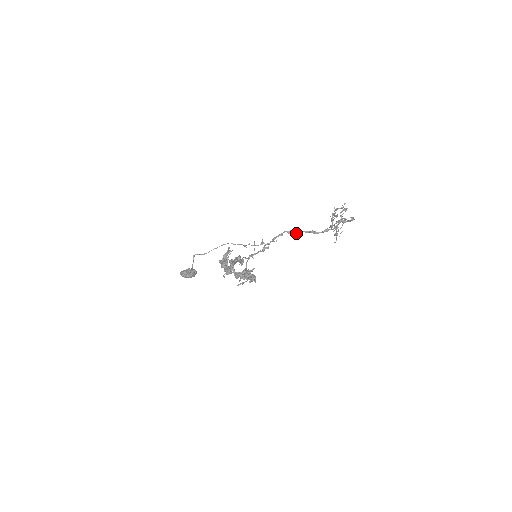
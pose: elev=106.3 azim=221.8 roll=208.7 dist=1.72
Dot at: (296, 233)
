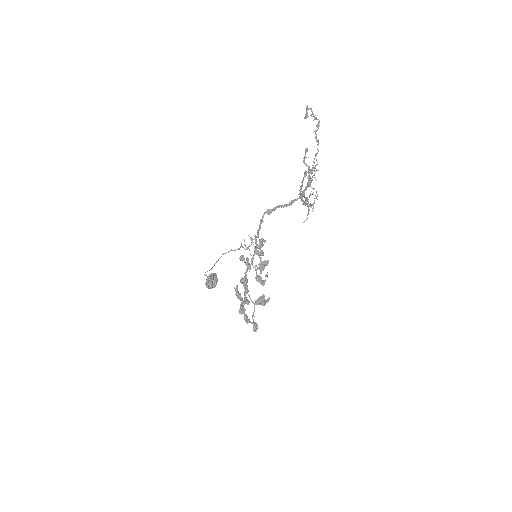
Dot at: (274, 210)
